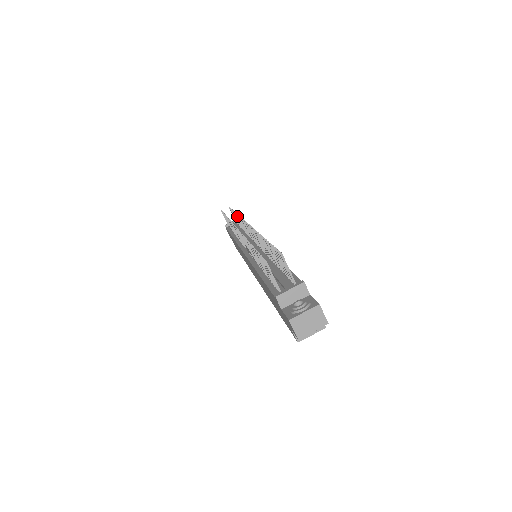
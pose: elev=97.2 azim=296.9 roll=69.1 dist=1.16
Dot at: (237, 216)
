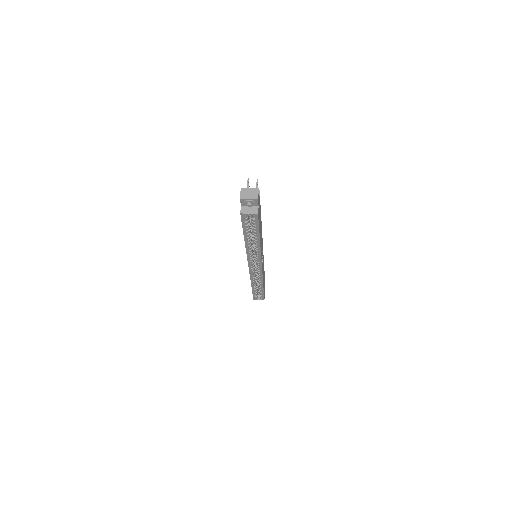
Dot at: occluded
